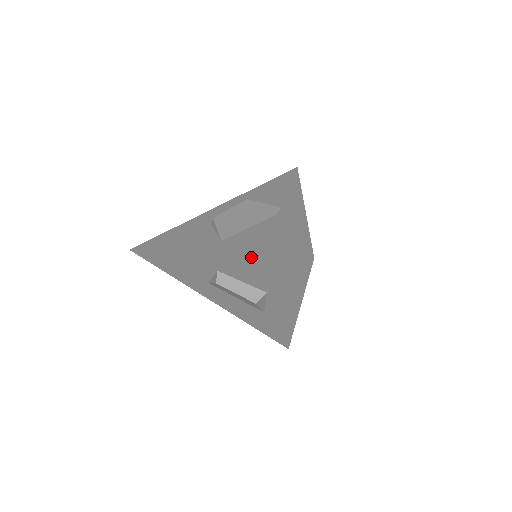
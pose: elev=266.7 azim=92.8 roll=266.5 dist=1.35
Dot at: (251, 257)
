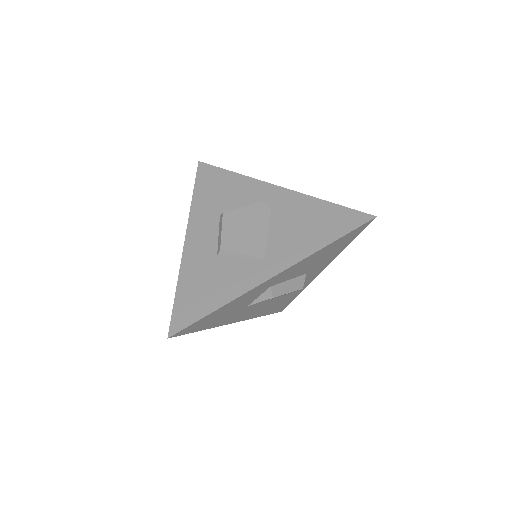
Dot at: (319, 251)
